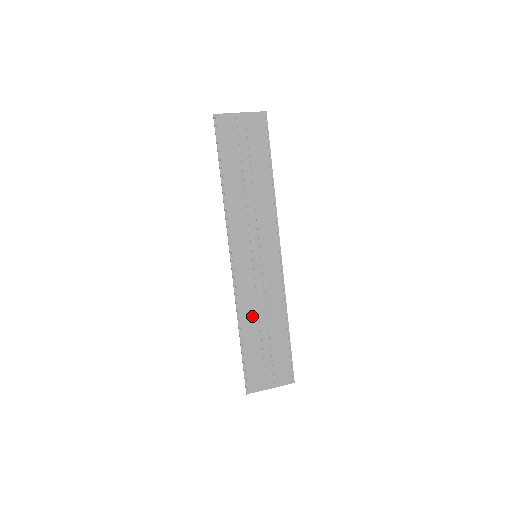
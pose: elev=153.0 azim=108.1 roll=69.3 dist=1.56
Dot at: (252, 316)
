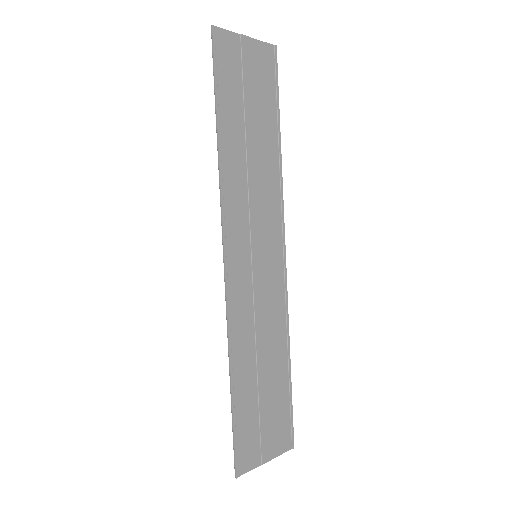
Dot at: (248, 350)
